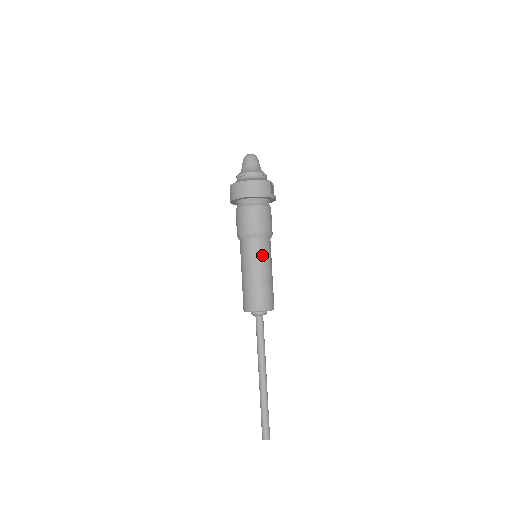
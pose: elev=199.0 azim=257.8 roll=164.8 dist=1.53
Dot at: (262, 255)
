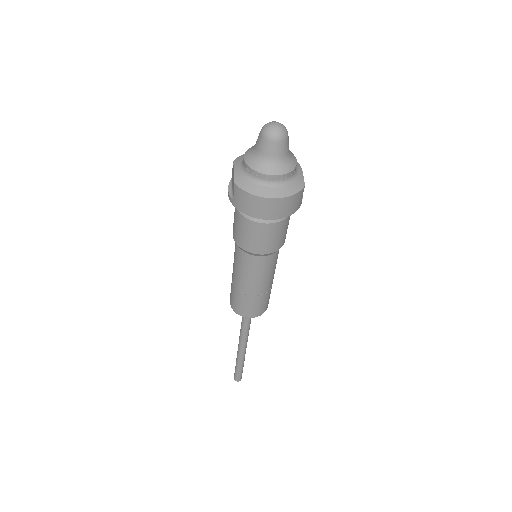
Dot at: (270, 270)
